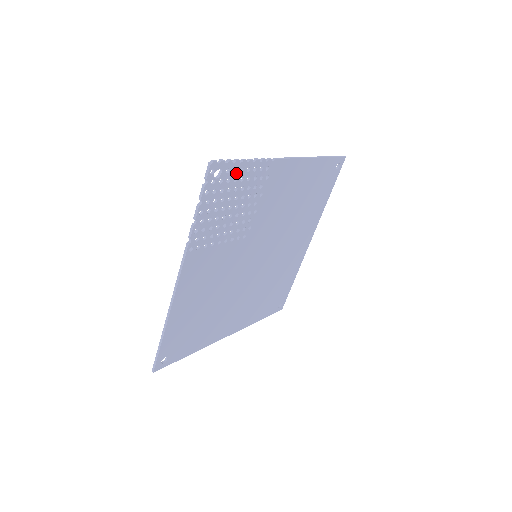
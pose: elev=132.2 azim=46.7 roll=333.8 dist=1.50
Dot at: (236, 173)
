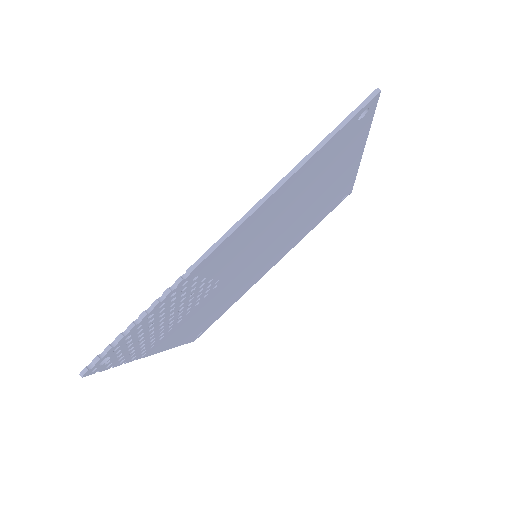
Dot at: (133, 333)
